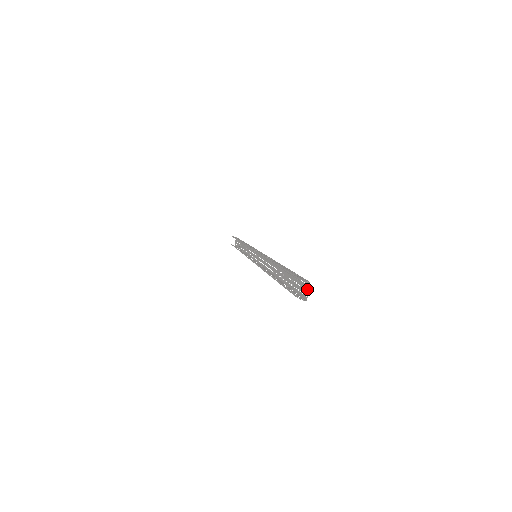
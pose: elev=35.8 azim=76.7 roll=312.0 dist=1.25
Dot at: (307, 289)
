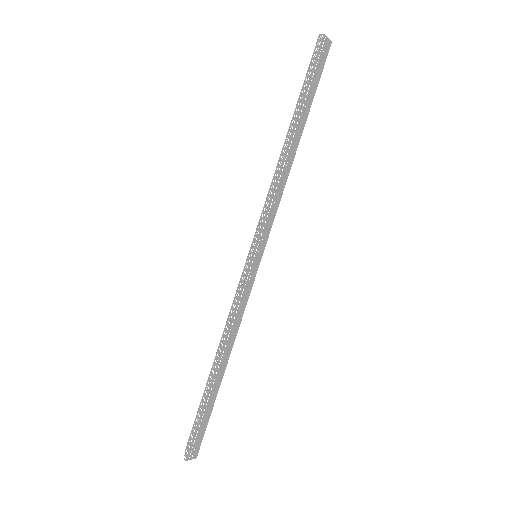
Dot at: (191, 457)
